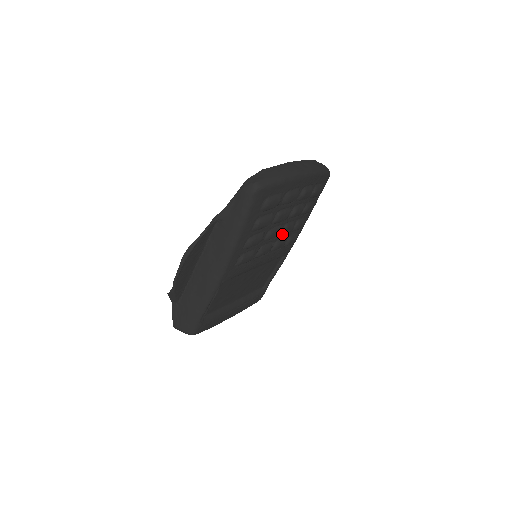
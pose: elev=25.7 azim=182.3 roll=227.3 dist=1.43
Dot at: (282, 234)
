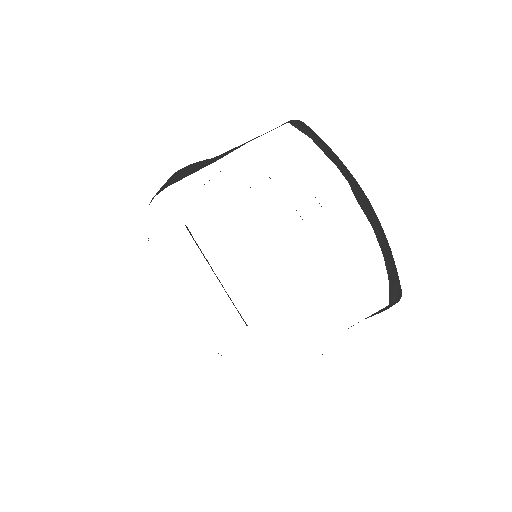
Dot at: occluded
